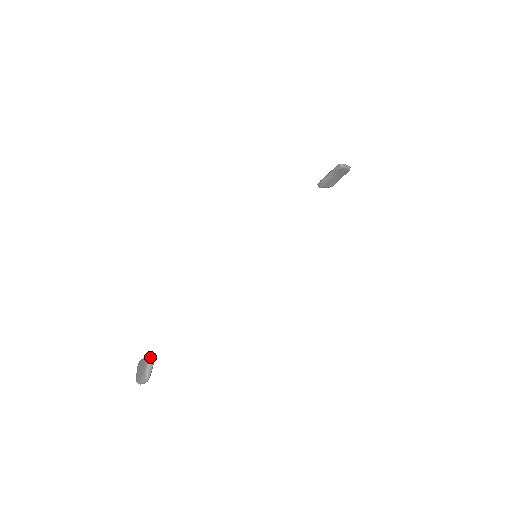
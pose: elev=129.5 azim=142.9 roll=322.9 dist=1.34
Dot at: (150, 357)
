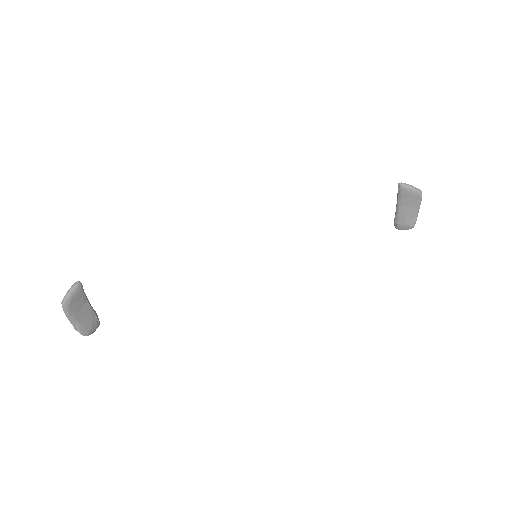
Dot at: (74, 283)
